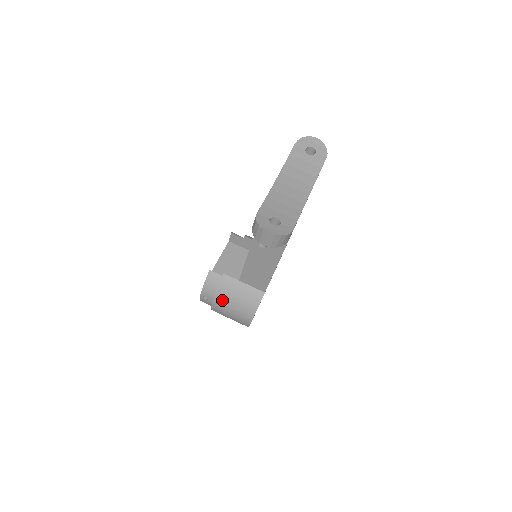
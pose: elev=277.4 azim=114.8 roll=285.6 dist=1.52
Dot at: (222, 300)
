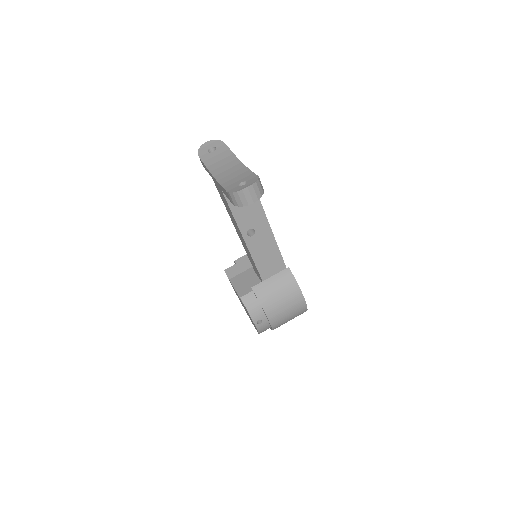
Dot at: (271, 306)
